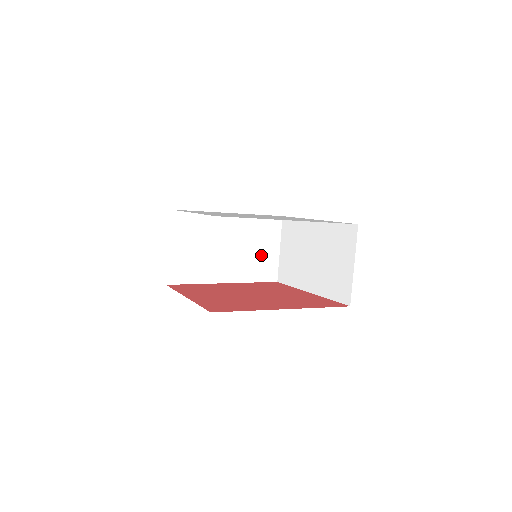
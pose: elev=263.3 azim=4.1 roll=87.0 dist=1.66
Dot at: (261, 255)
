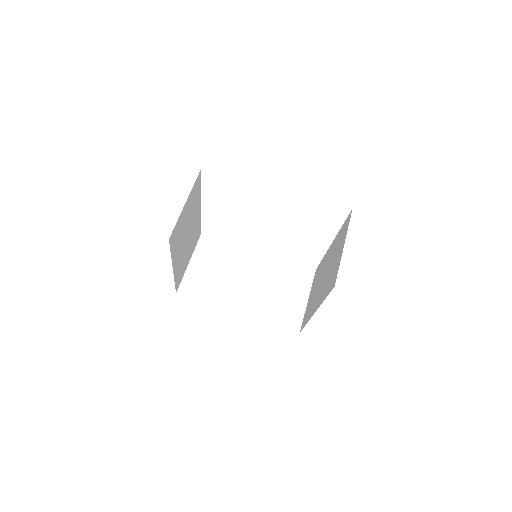
Dot at: (285, 299)
